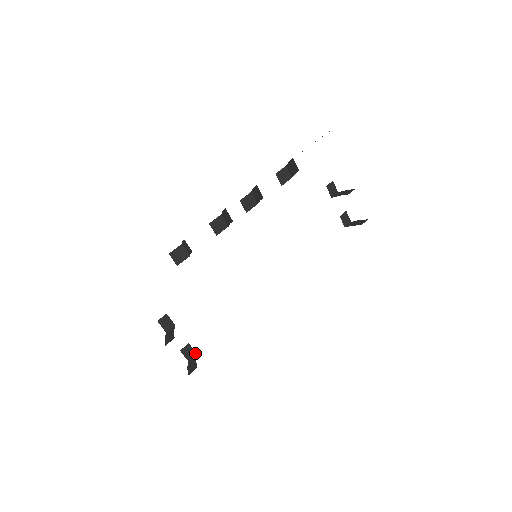
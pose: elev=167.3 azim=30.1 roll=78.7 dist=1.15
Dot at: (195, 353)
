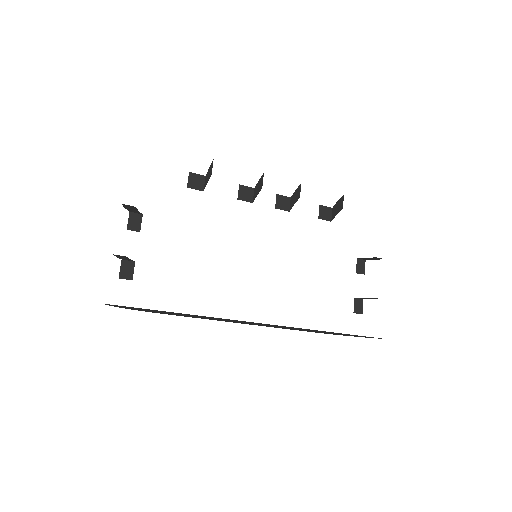
Dot at: (132, 278)
